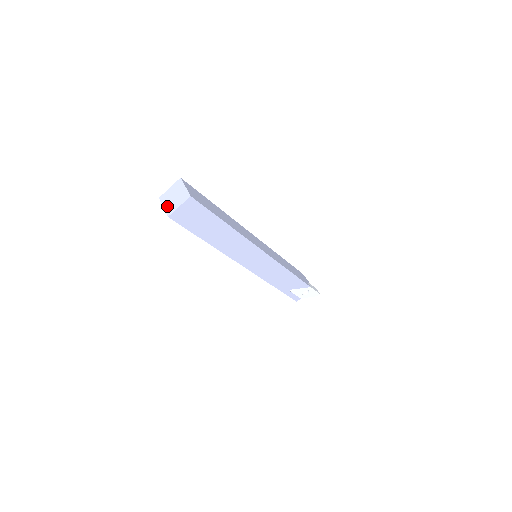
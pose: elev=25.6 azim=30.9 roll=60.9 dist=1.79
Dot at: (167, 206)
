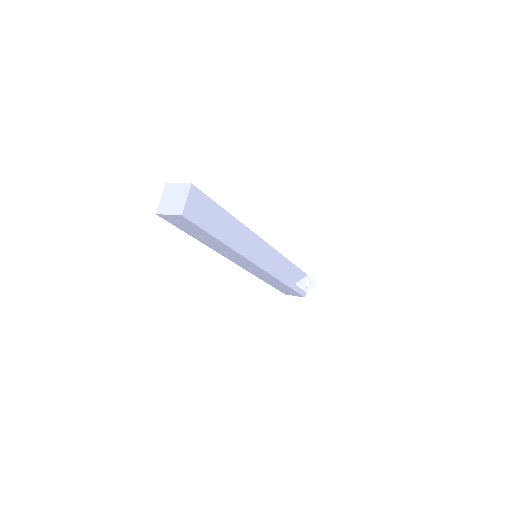
Dot at: (172, 210)
